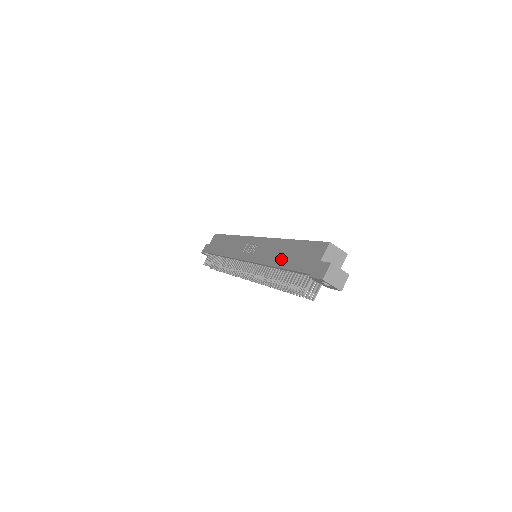
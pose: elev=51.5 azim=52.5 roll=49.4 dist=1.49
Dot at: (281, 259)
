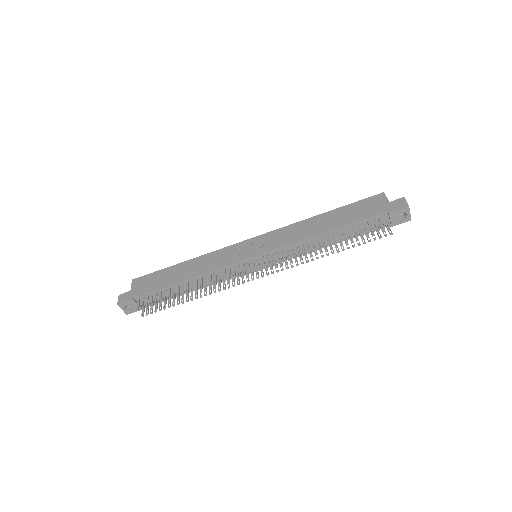
Dot at: (328, 225)
